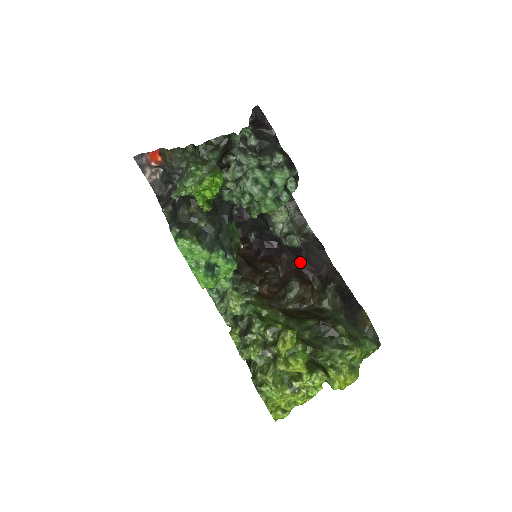
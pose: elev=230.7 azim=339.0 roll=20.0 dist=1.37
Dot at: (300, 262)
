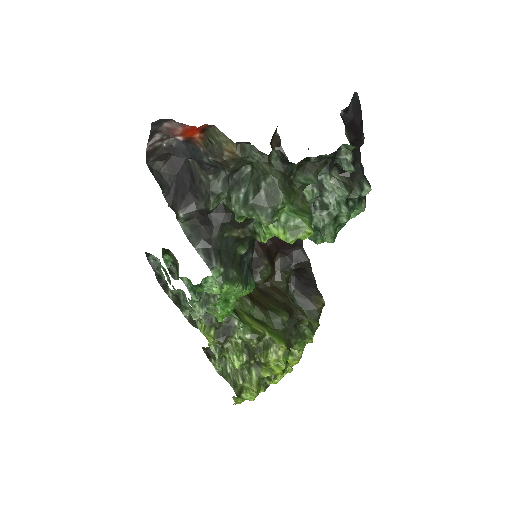
Dot at: occluded
